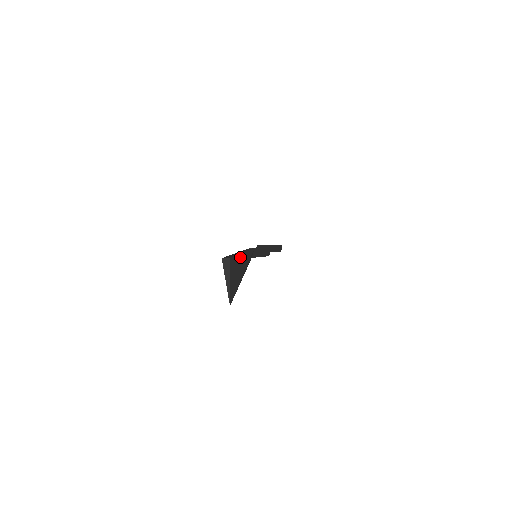
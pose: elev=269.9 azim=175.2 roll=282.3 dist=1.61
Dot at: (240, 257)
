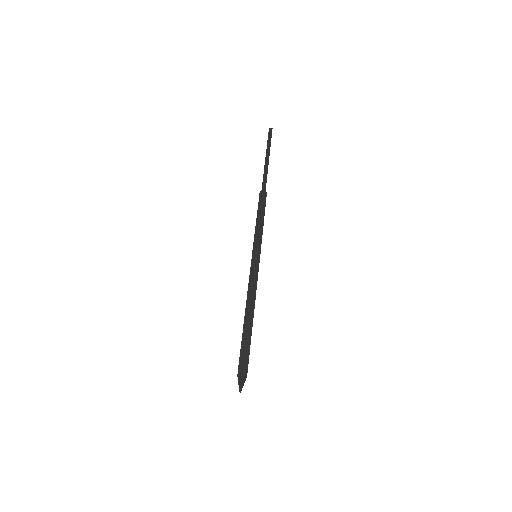
Dot at: (251, 335)
